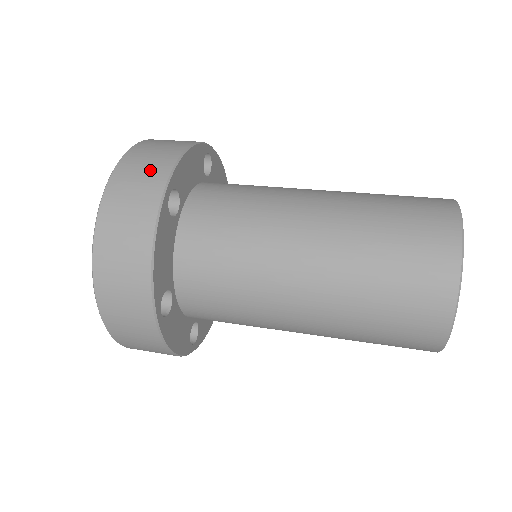
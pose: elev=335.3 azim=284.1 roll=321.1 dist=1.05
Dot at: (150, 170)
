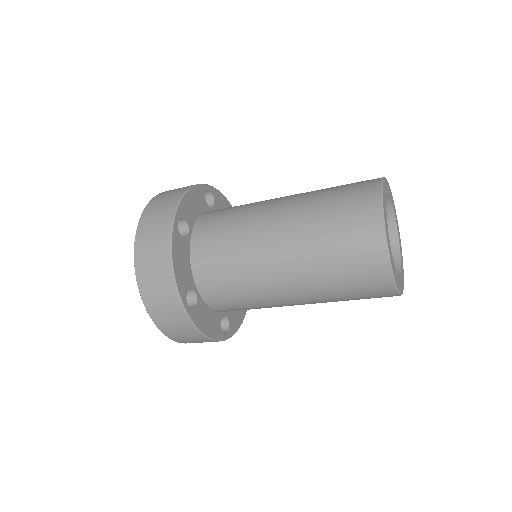
Dot at: (163, 209)
